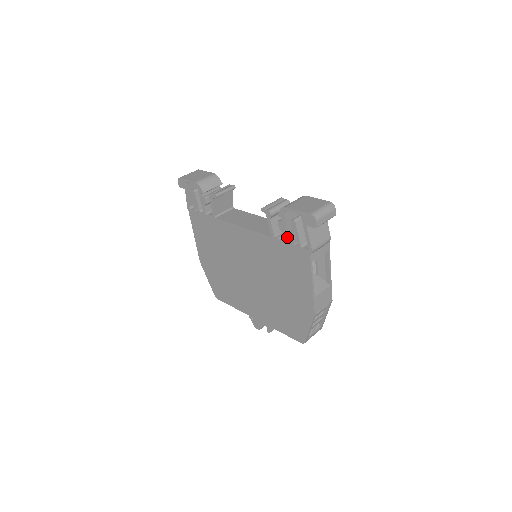
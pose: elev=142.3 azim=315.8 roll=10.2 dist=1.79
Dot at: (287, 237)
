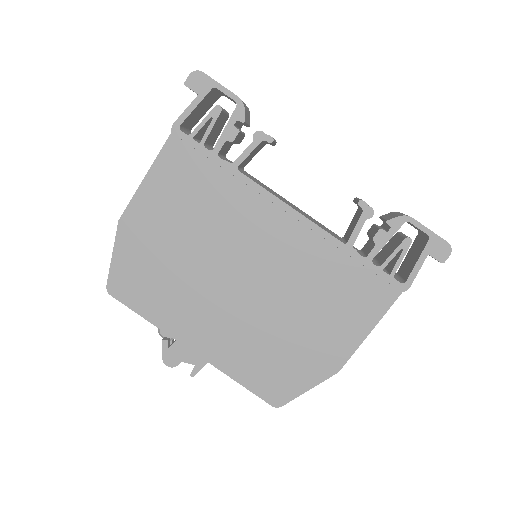
Dot at: (374, 255)
